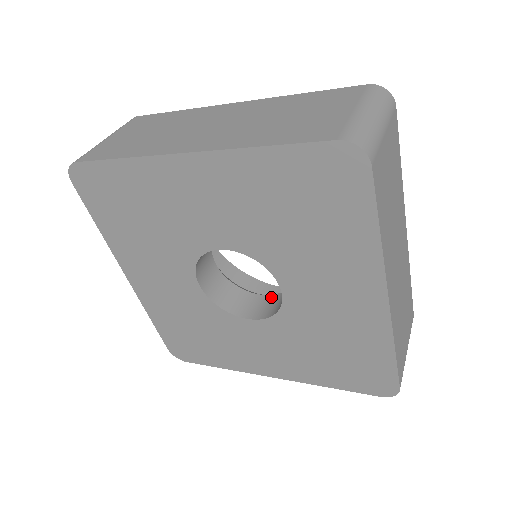
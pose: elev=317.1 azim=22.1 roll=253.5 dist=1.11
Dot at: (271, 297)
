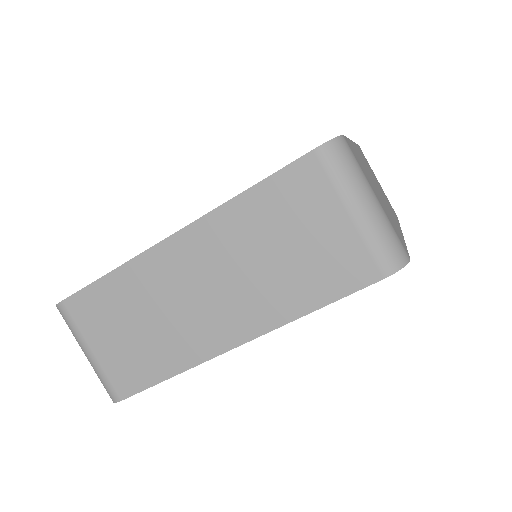
Dot at: occluded
